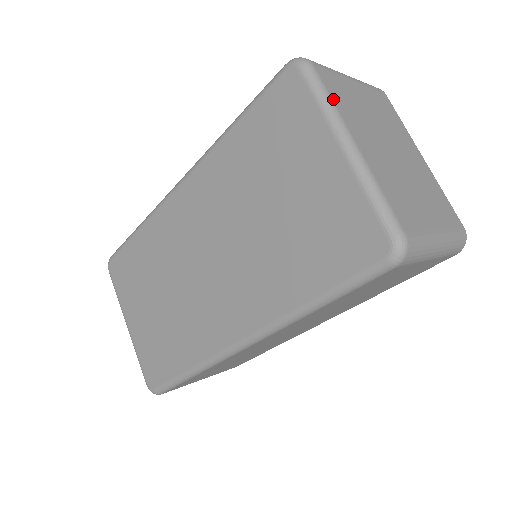
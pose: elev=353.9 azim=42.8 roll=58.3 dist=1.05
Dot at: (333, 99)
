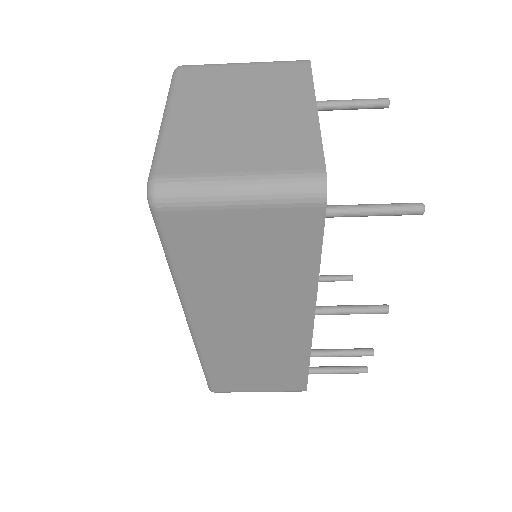
Dot at: (178, 87)
